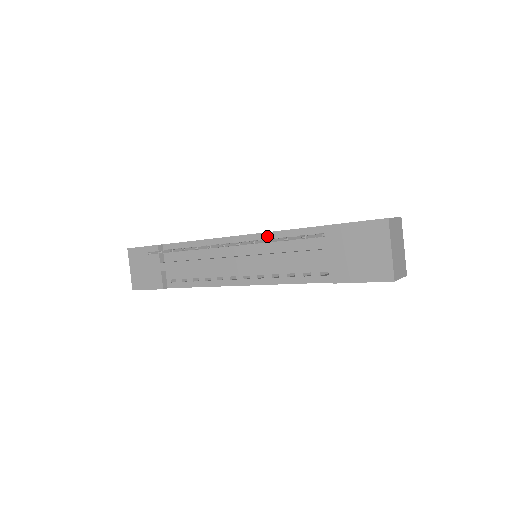
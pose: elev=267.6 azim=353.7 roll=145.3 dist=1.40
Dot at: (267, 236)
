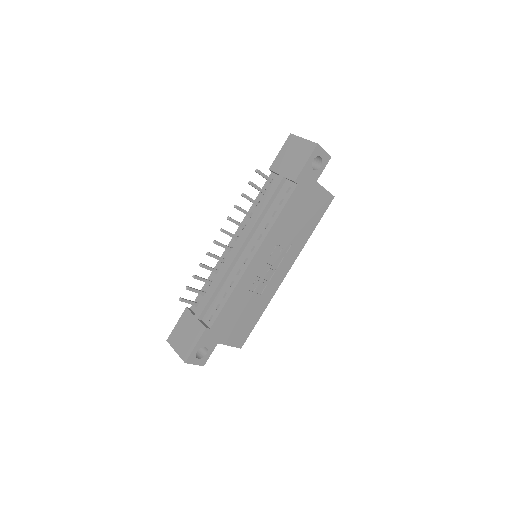
Dot at: (247, 217)
